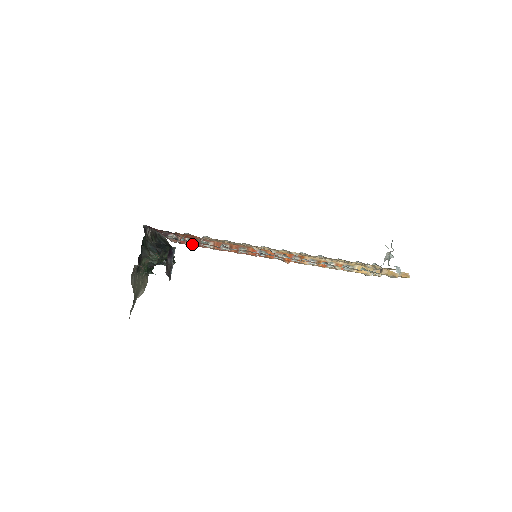
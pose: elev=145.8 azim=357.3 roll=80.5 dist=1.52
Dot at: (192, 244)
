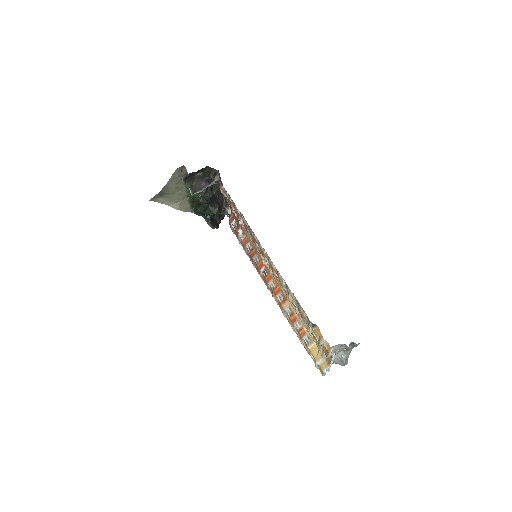
Dot at: occluded
